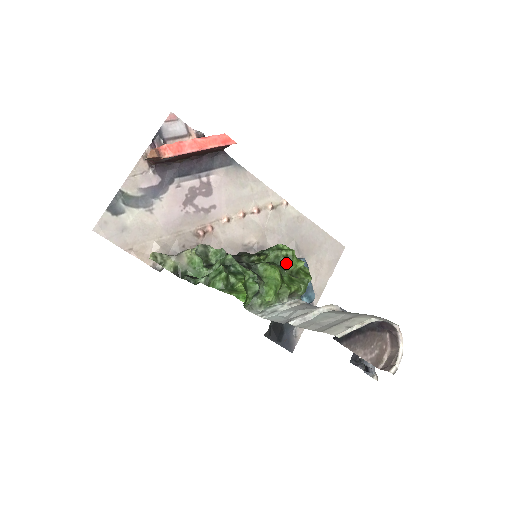
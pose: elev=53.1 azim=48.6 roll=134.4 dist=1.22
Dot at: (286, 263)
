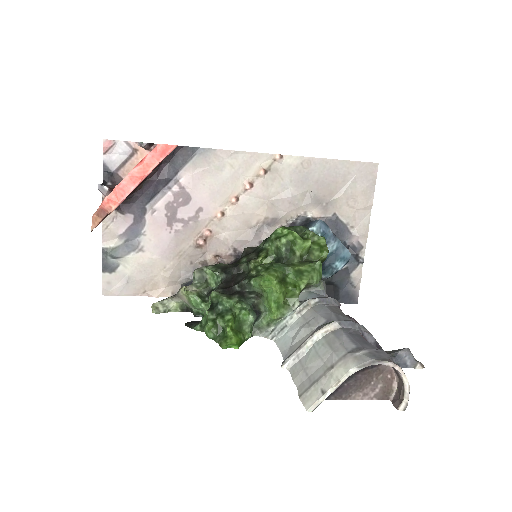
Dot at: (289, 252)
